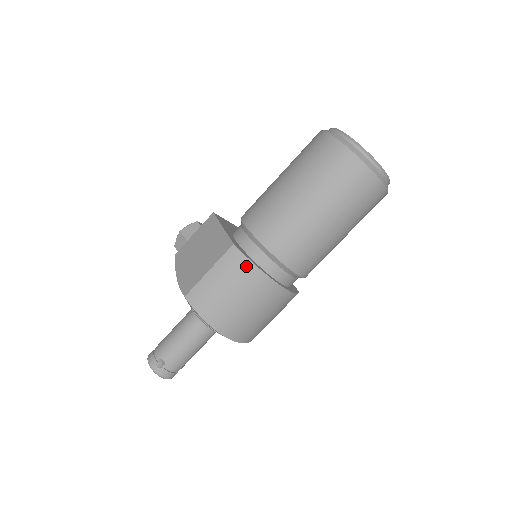
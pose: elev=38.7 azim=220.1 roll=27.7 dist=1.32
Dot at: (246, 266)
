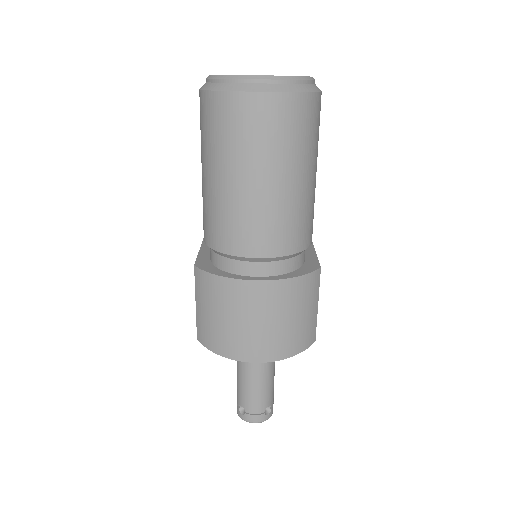
Dot at: (212, 281)
